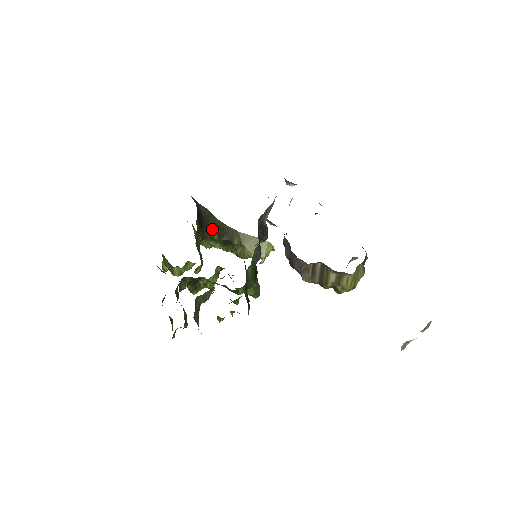
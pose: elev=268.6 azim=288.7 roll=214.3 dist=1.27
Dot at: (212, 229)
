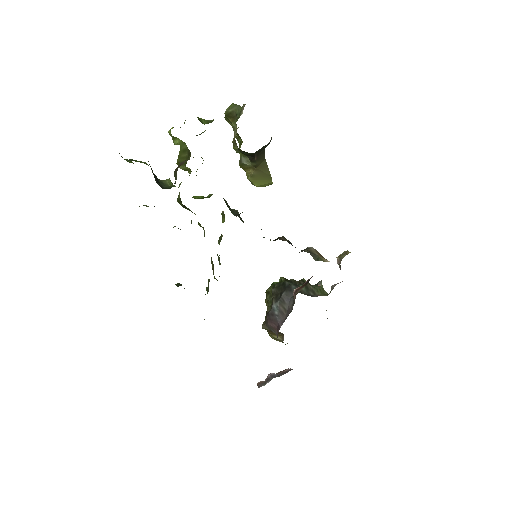
Dot at: (252, 153)
